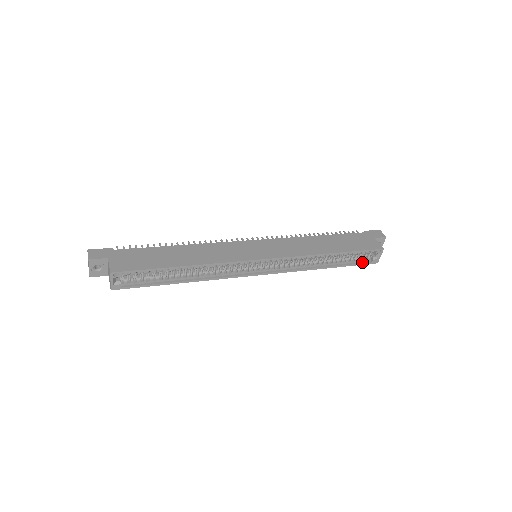
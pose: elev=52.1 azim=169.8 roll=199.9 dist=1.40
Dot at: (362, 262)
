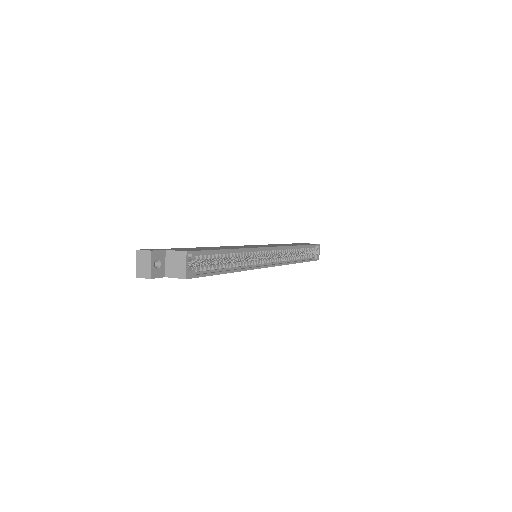
Dot at: (312, 259)
